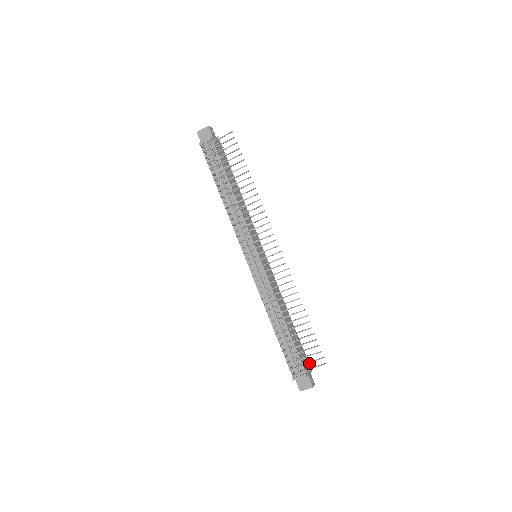
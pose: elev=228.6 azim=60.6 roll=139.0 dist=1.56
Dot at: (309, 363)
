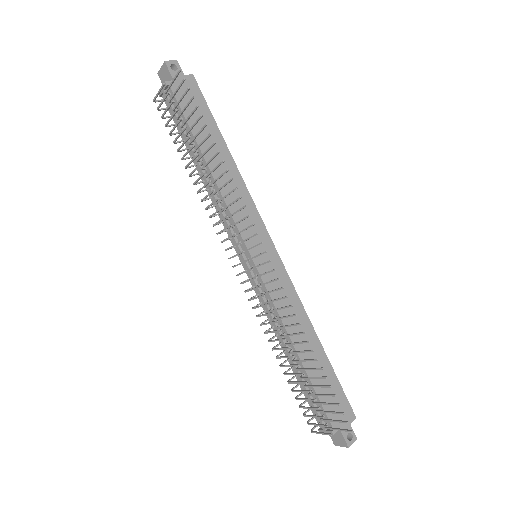
Dot at: (326, 425)
